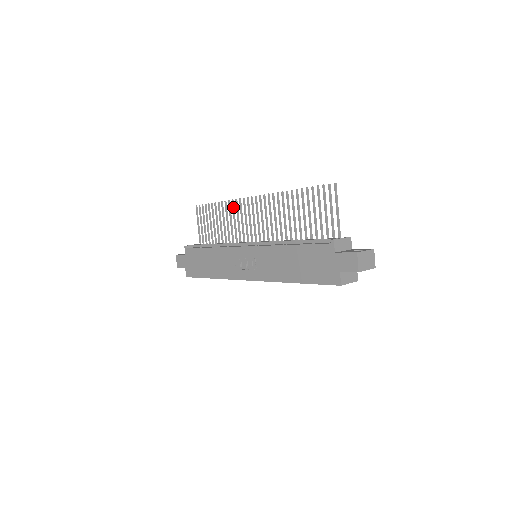
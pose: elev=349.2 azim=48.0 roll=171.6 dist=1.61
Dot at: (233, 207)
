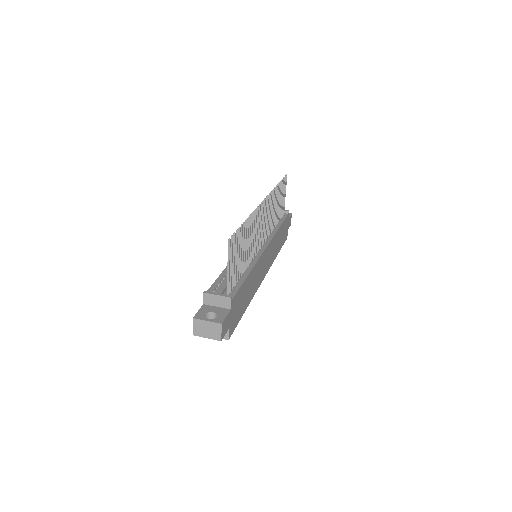
Dot at: occluded
